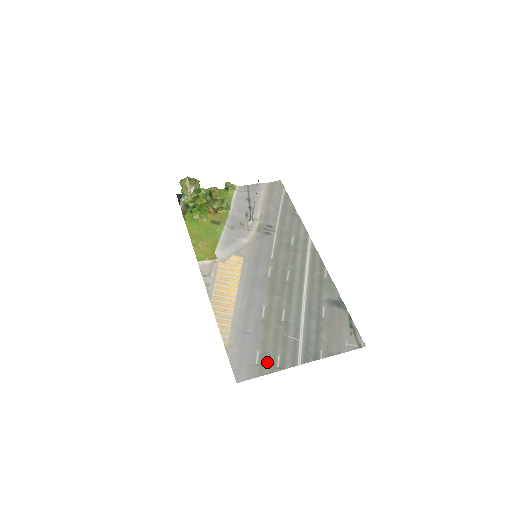
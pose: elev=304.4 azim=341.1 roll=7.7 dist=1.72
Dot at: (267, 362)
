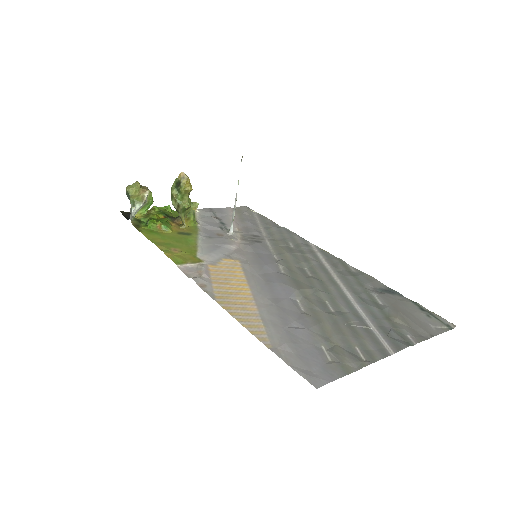
Dot at: (345, 356)
